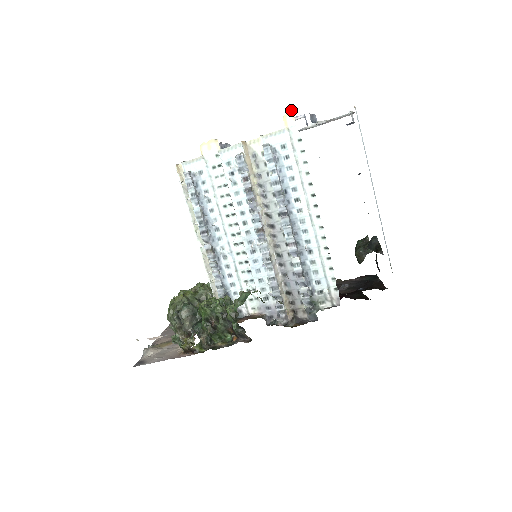
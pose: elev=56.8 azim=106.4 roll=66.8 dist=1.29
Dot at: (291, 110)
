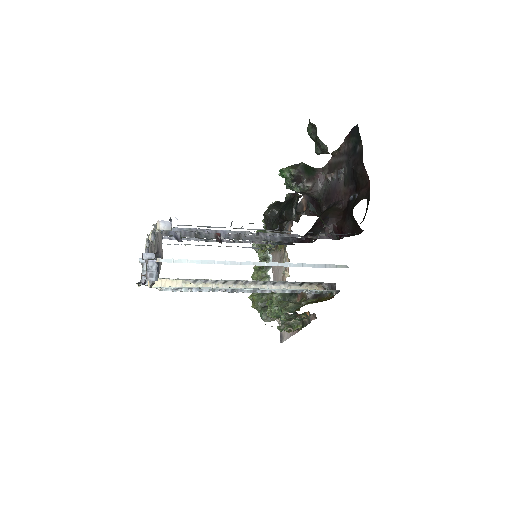
Dot at: occluded
